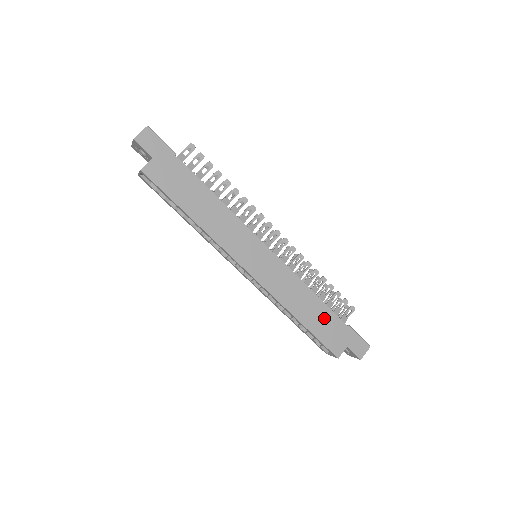
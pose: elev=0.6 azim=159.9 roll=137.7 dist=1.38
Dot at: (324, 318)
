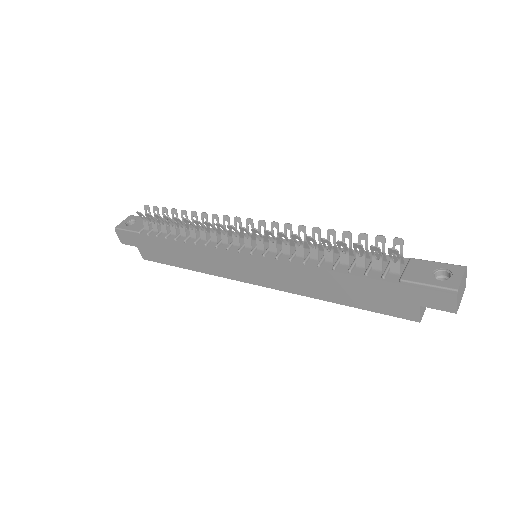
Dot at: (359, 288)
